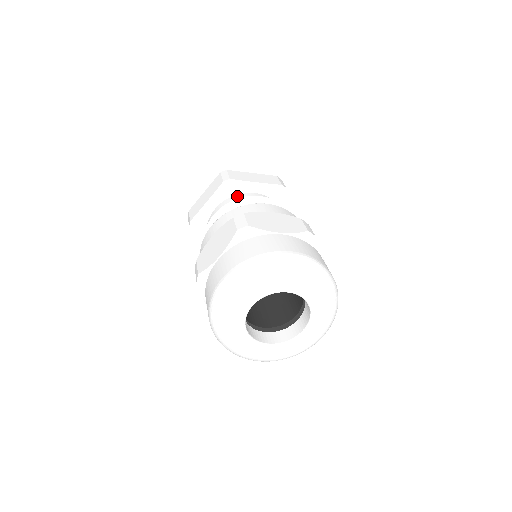
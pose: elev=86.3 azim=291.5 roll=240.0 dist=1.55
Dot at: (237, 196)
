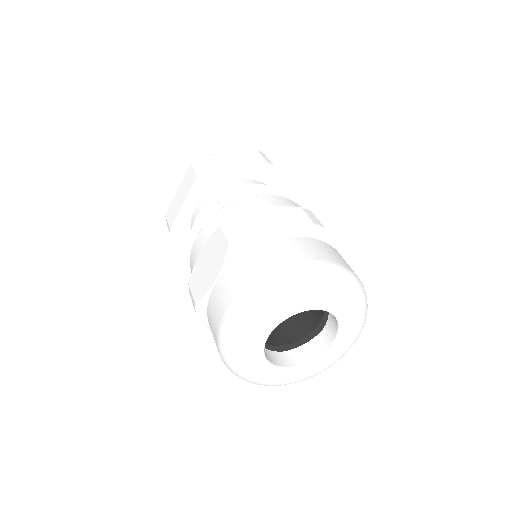
Dot at: (217, 189)
